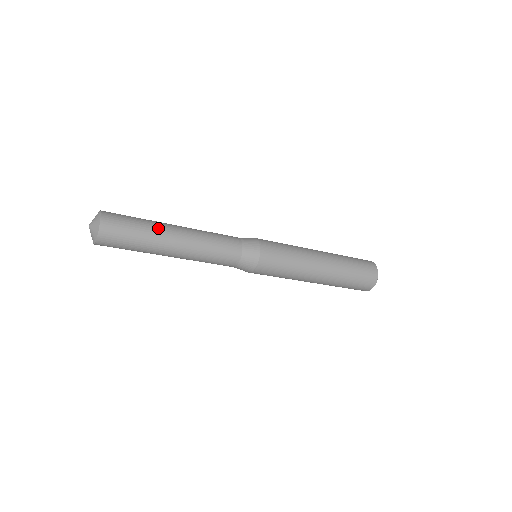
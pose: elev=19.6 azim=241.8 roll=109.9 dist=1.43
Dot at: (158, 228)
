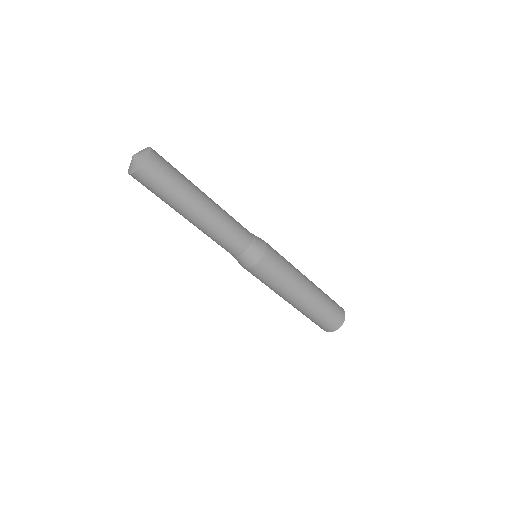
Dot at: (191, 192)
